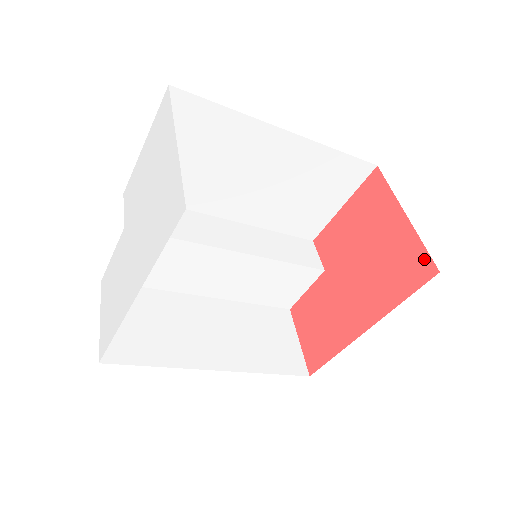
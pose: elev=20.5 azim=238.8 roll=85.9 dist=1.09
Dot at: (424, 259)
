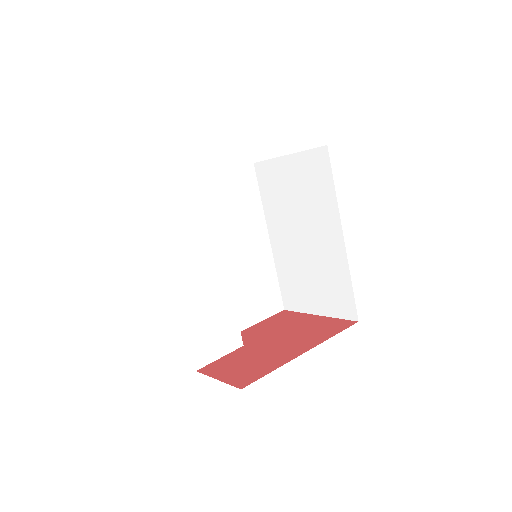
Dot at: (344, 321)
